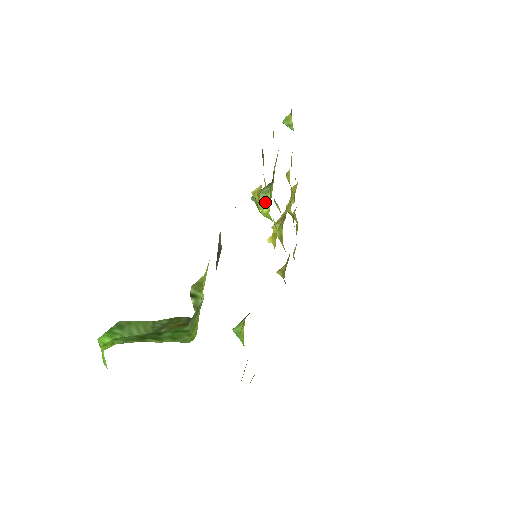
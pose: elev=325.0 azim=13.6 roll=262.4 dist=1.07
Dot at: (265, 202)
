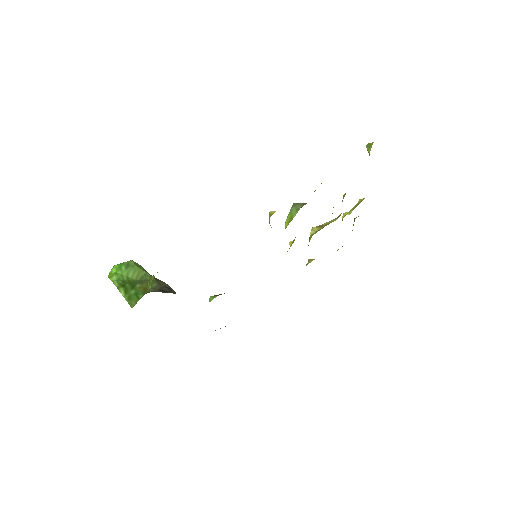
Dot at: (291, 217)
